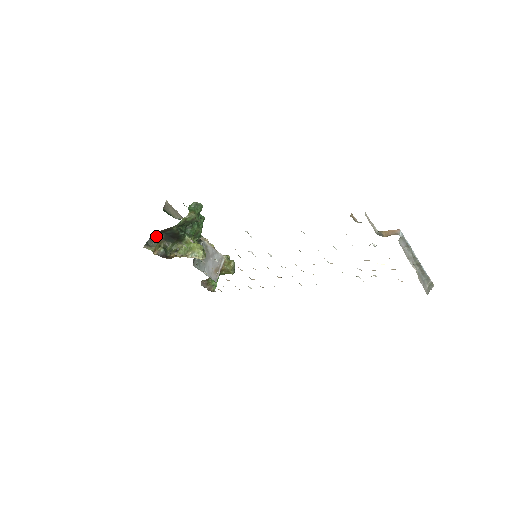
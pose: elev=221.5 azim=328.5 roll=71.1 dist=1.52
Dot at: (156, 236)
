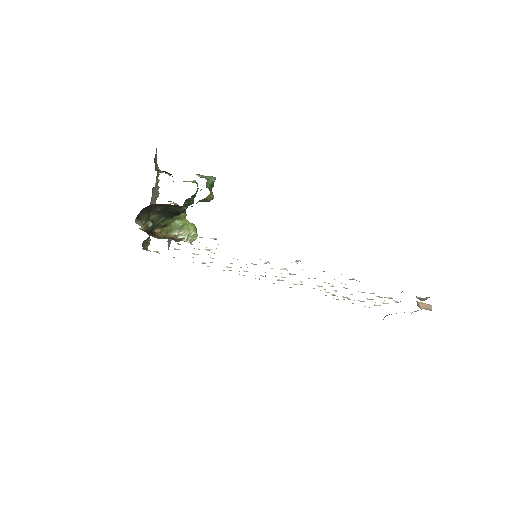
Dot at: (151, 207)
